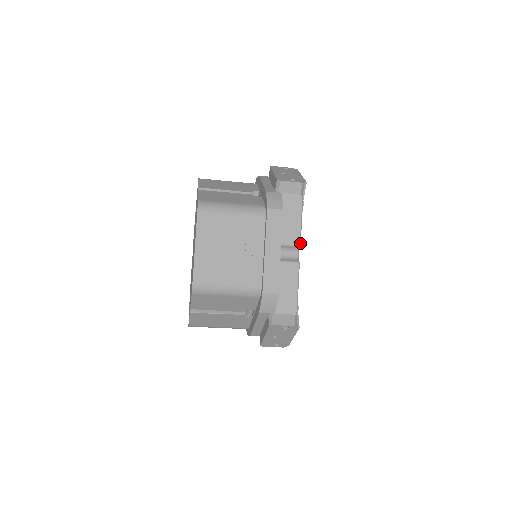
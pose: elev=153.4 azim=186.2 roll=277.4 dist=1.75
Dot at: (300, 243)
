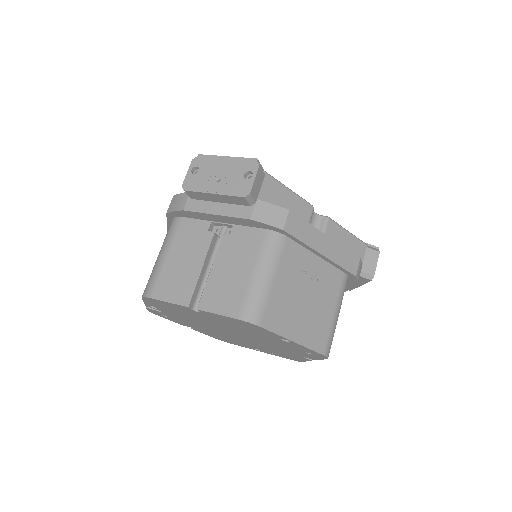
Dot at: (311, 205)
